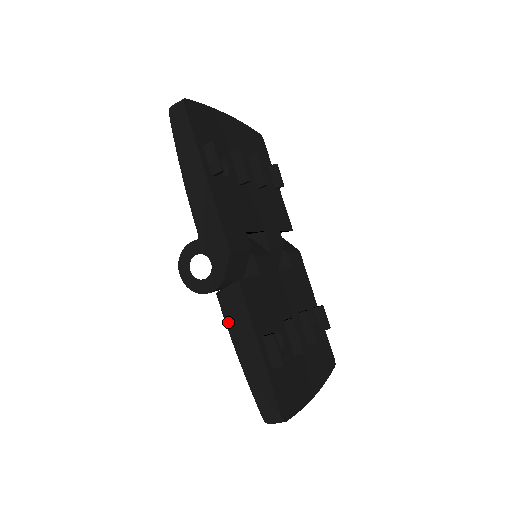
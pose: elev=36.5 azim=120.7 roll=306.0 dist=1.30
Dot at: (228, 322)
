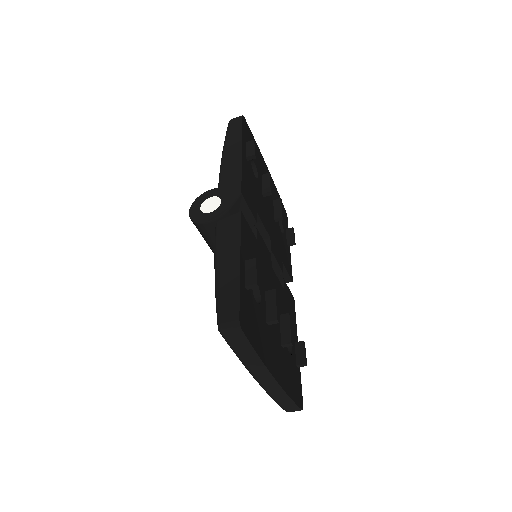
Dot at: (218, 242)
